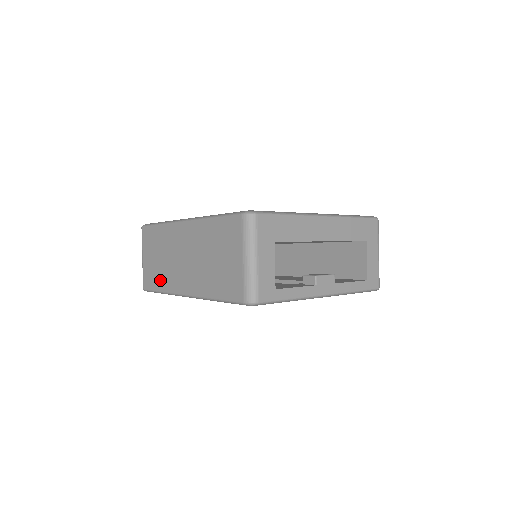
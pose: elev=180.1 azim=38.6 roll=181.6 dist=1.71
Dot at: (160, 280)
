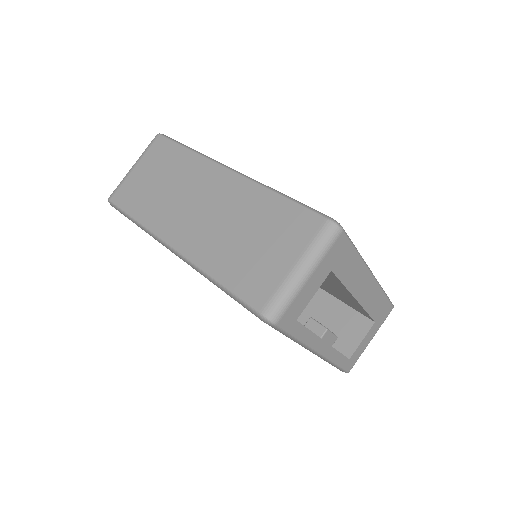
Dot at: (144, 206)
